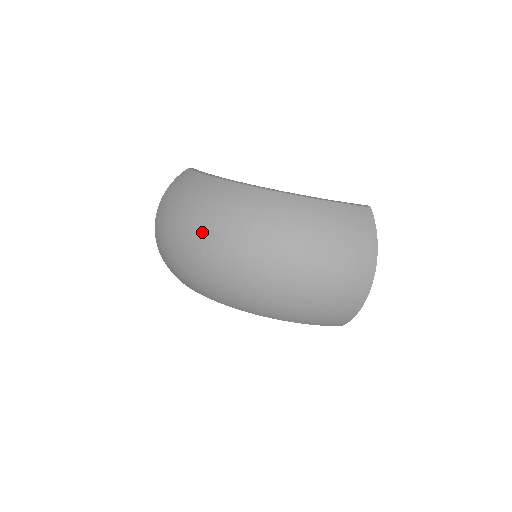
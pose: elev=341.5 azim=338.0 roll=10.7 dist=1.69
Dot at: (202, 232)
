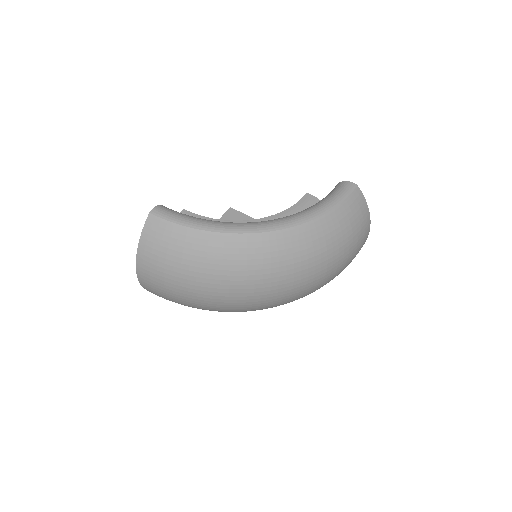
Dot at: (233, 292)
